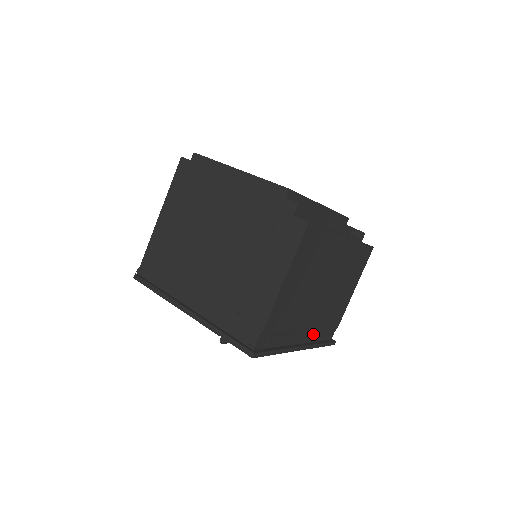
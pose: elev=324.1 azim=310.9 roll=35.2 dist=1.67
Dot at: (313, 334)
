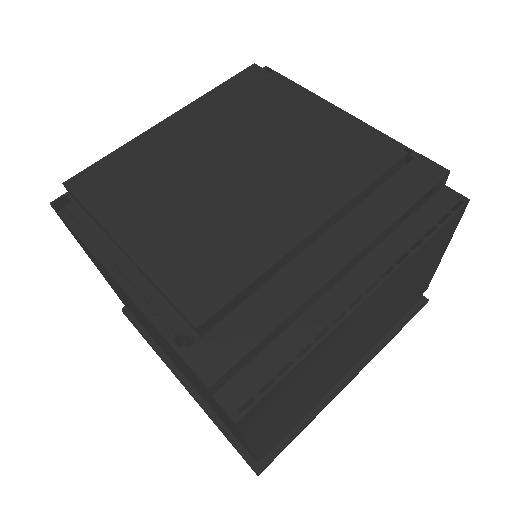
Dot at: occluded
